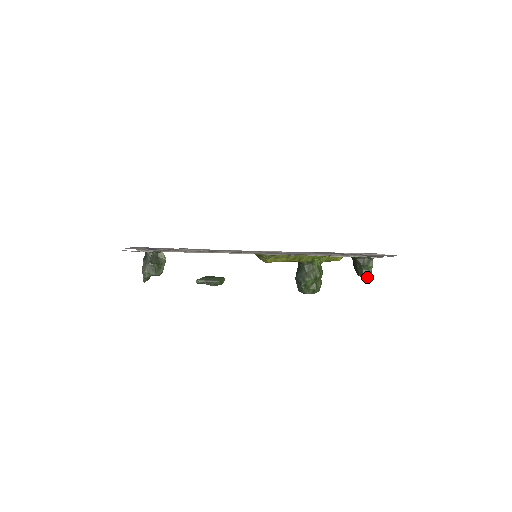
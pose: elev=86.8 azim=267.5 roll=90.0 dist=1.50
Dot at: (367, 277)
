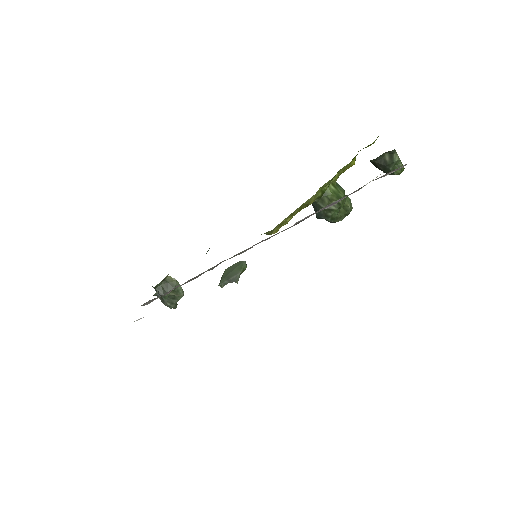
Dot at: (400, 173)
